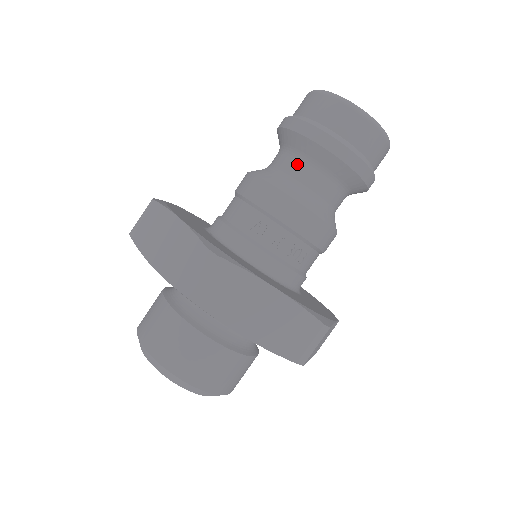
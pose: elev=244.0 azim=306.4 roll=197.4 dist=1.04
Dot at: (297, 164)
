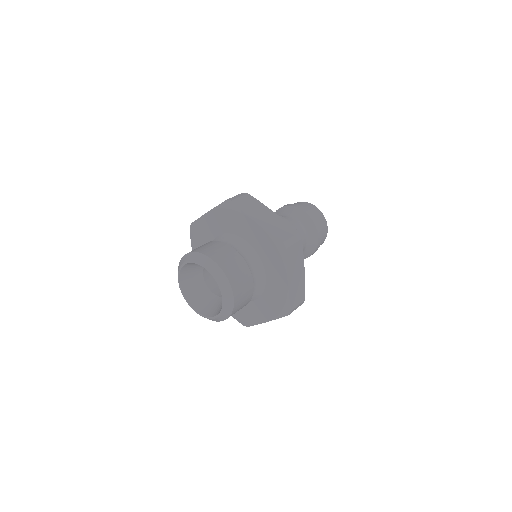
Dot at: occluded
